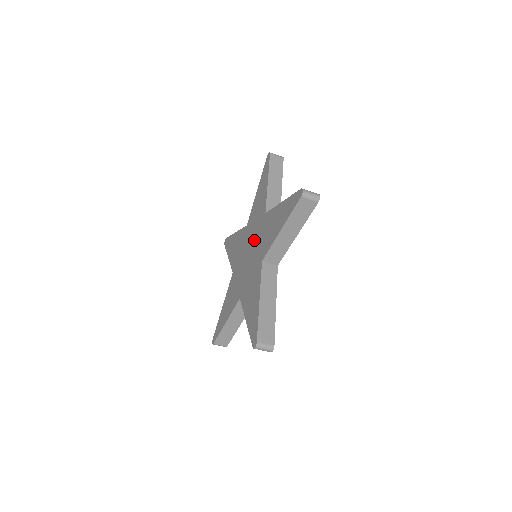
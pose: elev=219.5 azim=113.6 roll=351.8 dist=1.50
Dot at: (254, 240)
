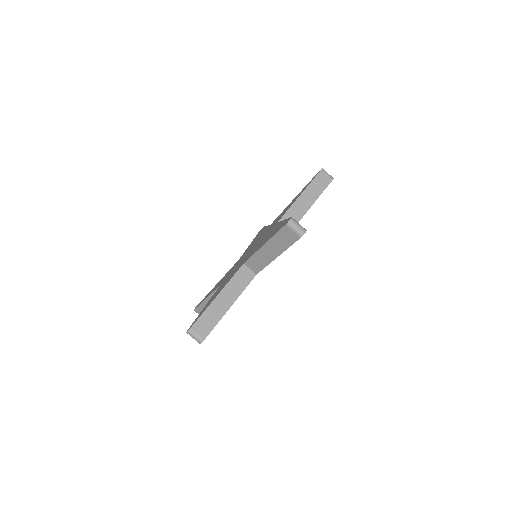
Dot at: (259, 241)
